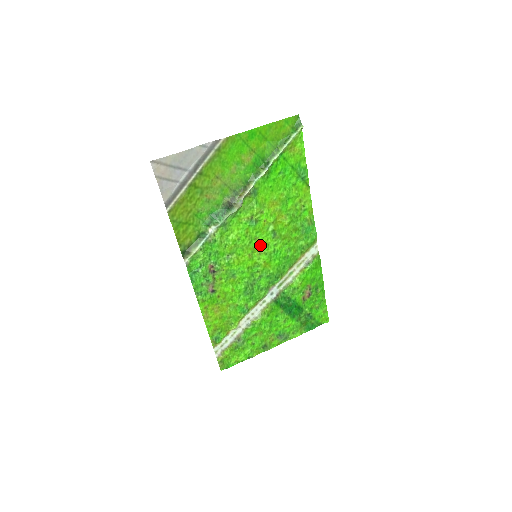
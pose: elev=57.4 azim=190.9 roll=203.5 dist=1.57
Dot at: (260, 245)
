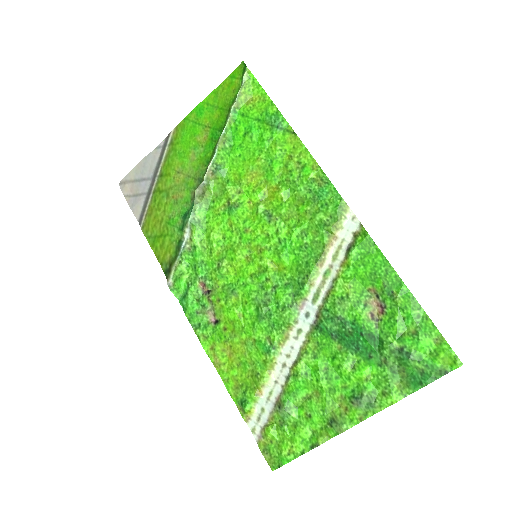
Dot at: (256, 238)
